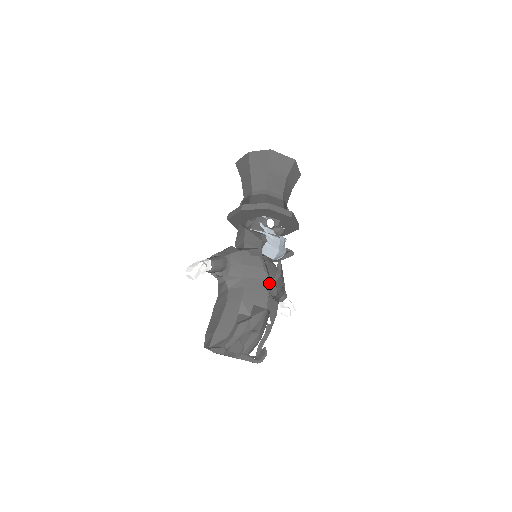
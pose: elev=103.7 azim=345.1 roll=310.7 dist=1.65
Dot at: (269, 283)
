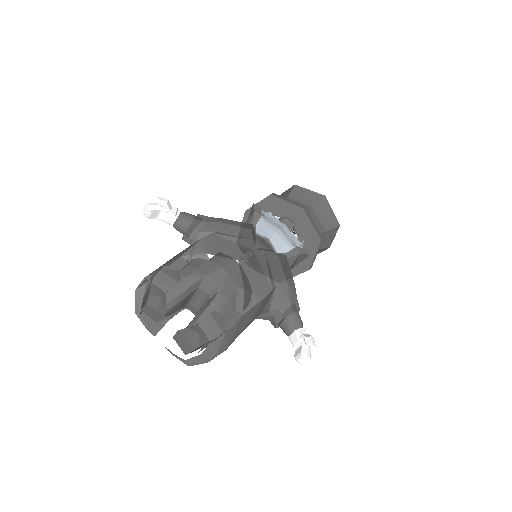
Dot at: (252, 245)
